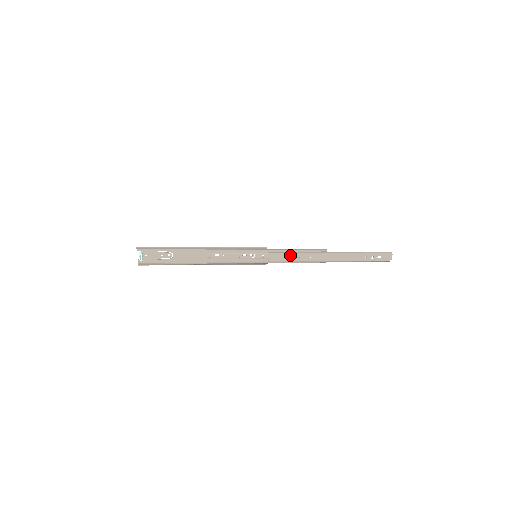
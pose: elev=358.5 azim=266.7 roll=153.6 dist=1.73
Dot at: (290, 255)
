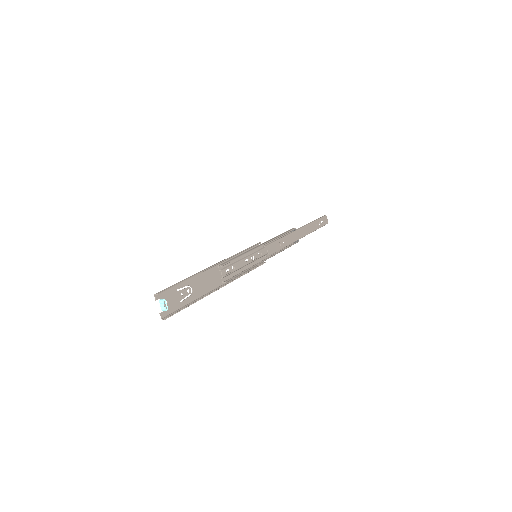
Dot at: (278, 242)
